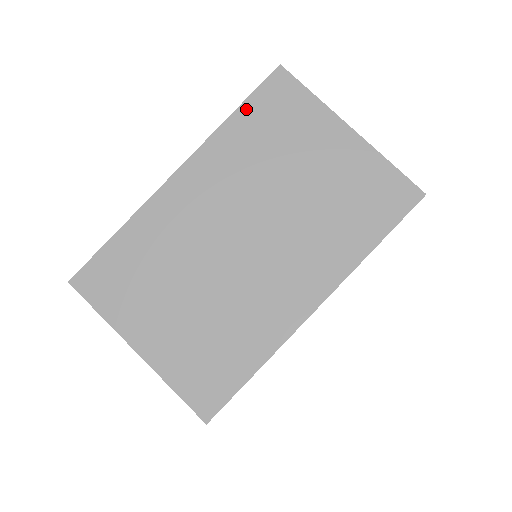
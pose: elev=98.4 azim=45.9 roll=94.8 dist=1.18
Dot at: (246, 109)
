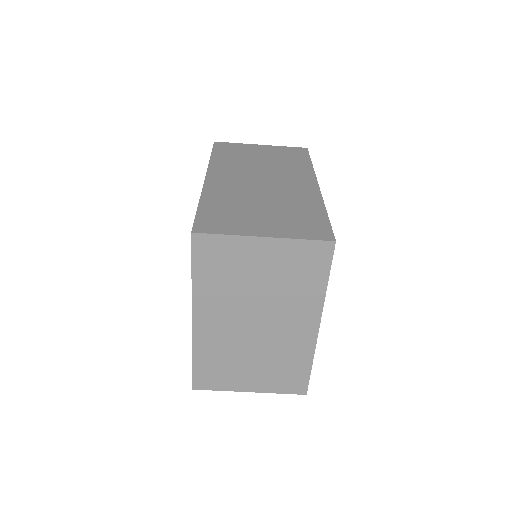
Dot at: (197, 268)
